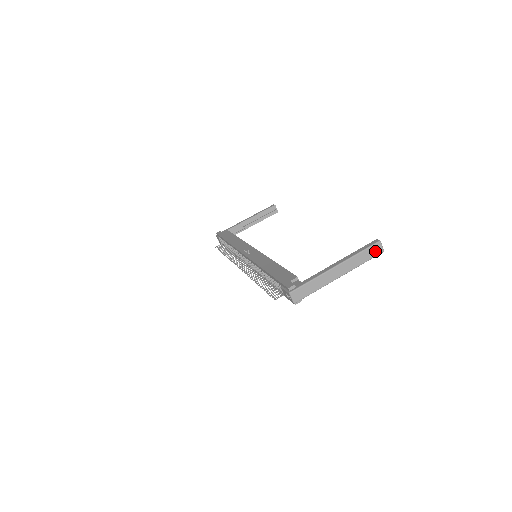
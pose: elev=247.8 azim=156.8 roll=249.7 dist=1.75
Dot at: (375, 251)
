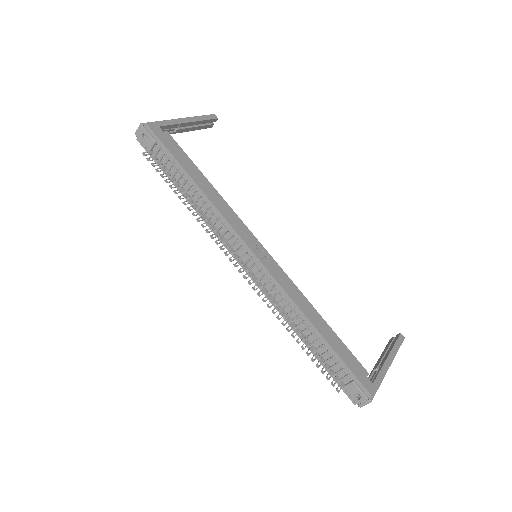
Dot at: occluded
